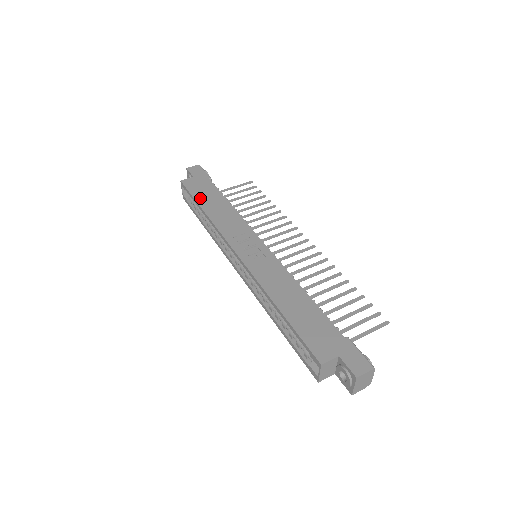
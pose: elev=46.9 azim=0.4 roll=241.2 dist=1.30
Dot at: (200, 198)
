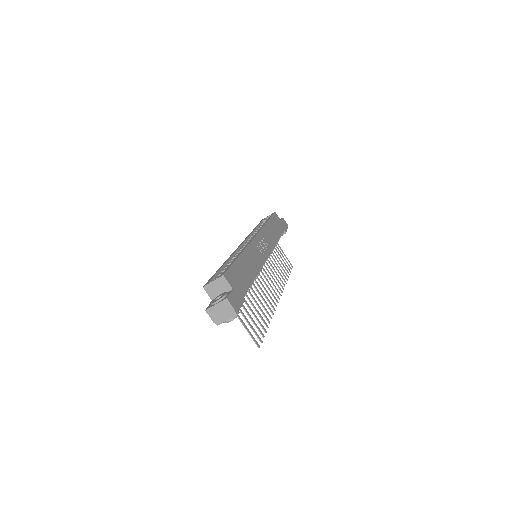
Dot at: (272, 221)
